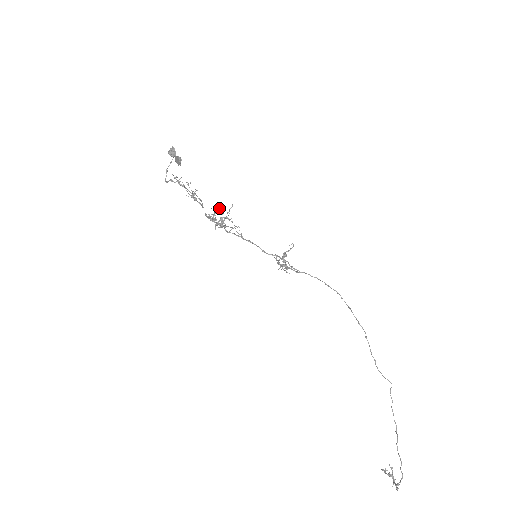
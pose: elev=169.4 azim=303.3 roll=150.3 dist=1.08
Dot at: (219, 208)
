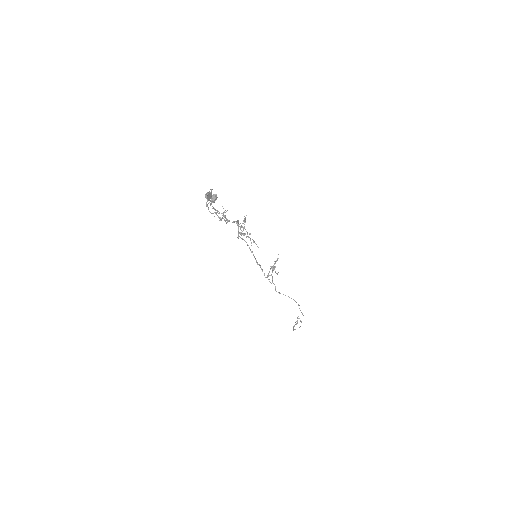
Dot at: (240, 229)
